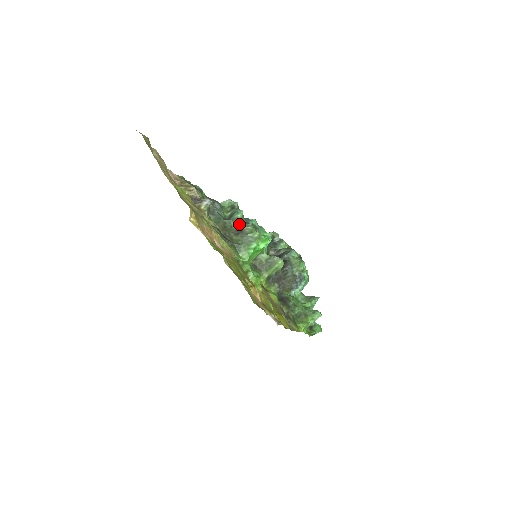
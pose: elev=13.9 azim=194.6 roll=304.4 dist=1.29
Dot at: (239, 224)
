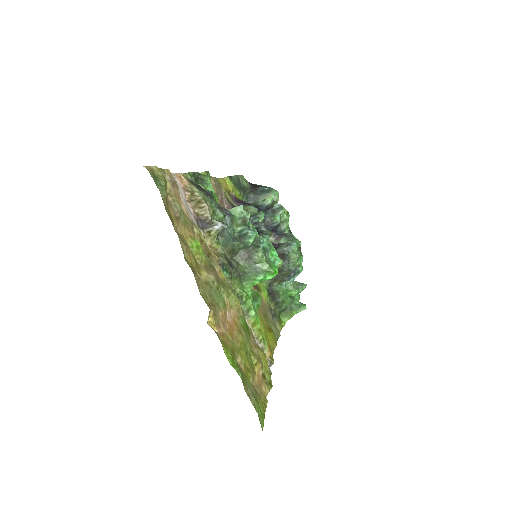
Dot at: (249, 248)
